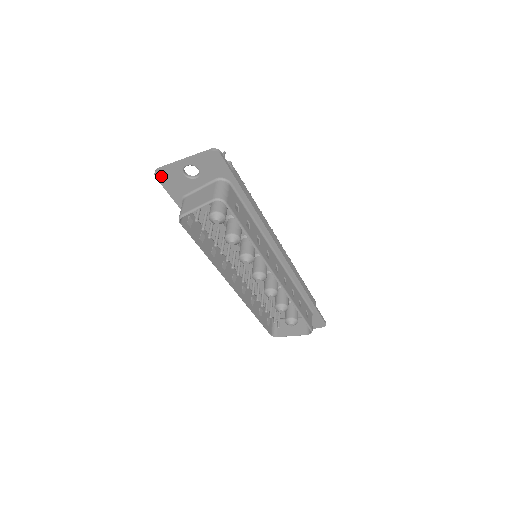
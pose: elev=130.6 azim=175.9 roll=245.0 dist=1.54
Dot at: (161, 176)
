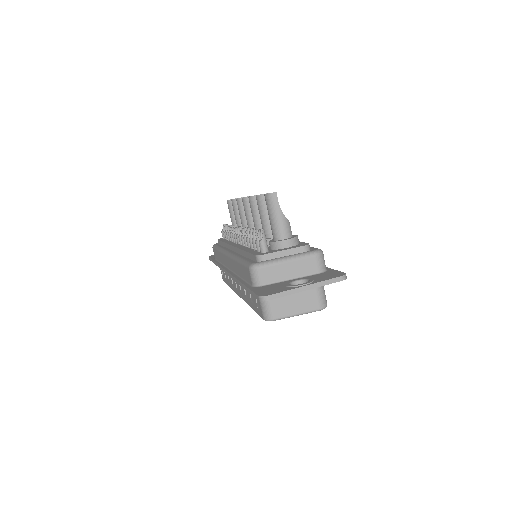
Dot at: occluded
